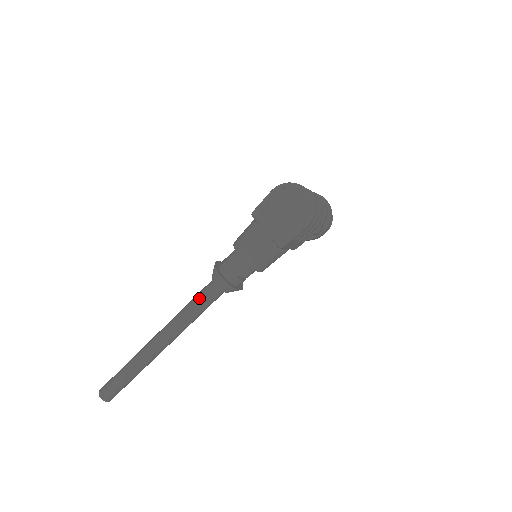
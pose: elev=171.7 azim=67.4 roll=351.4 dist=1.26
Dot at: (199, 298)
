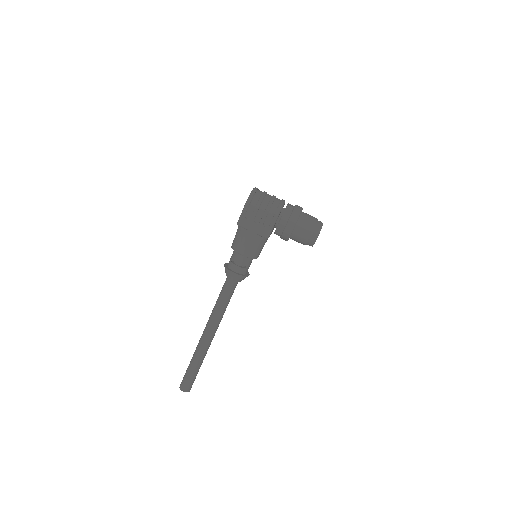
Dot at: occluded
